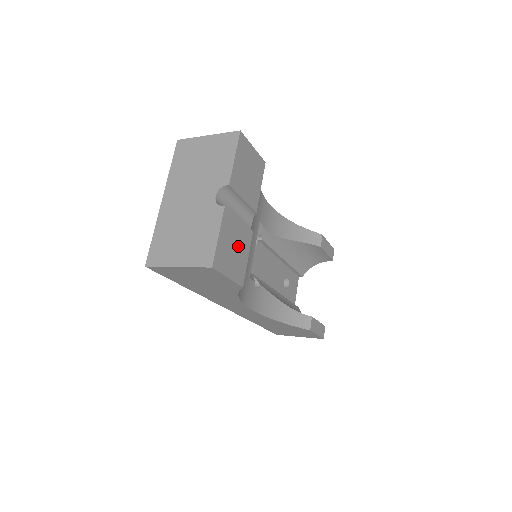
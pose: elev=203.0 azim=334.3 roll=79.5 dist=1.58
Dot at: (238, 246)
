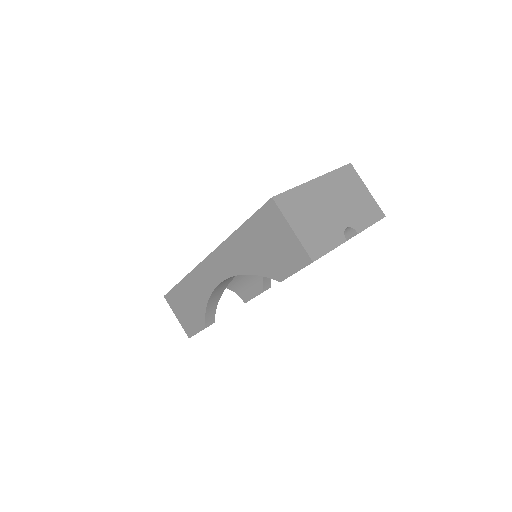
Dot at: occluded
